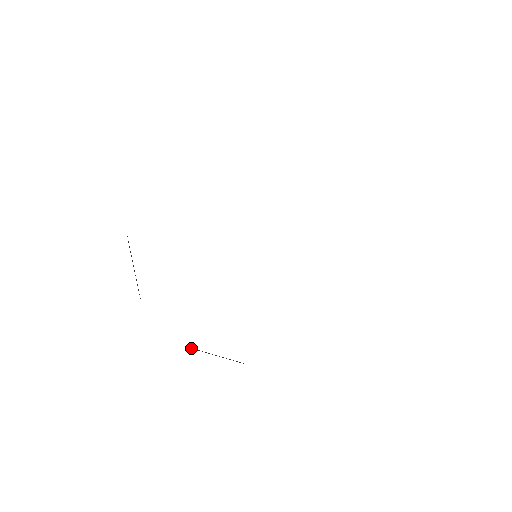
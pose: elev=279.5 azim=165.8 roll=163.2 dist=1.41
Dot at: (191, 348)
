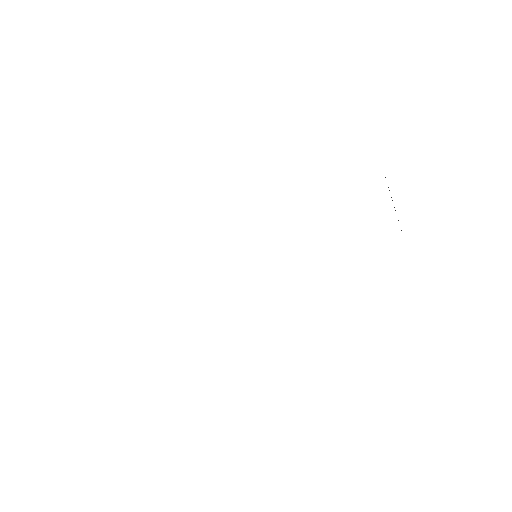
Dot at: occluded
